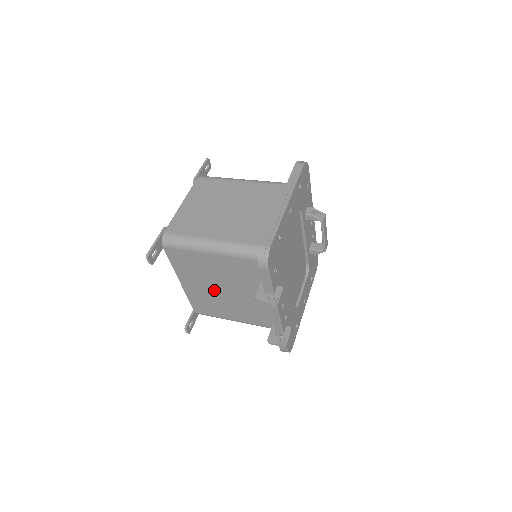
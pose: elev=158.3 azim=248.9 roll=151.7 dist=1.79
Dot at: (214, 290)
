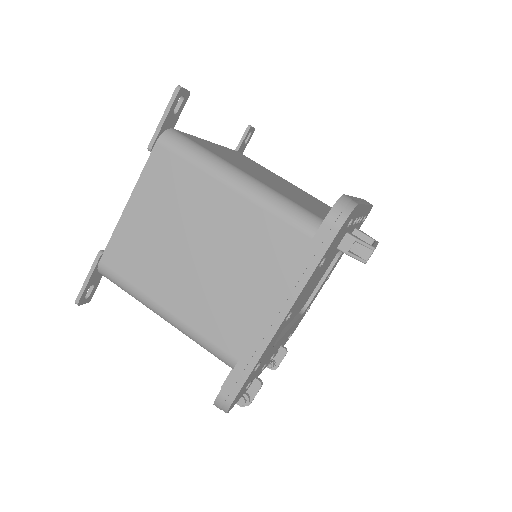
Dot at: occluded
